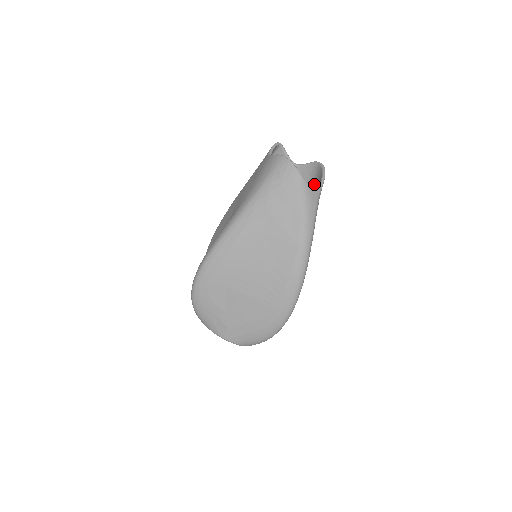
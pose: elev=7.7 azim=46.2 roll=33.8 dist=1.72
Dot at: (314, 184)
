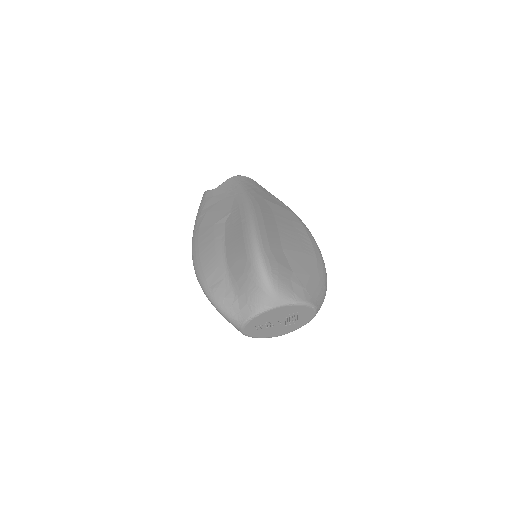
Dot at: occluded
